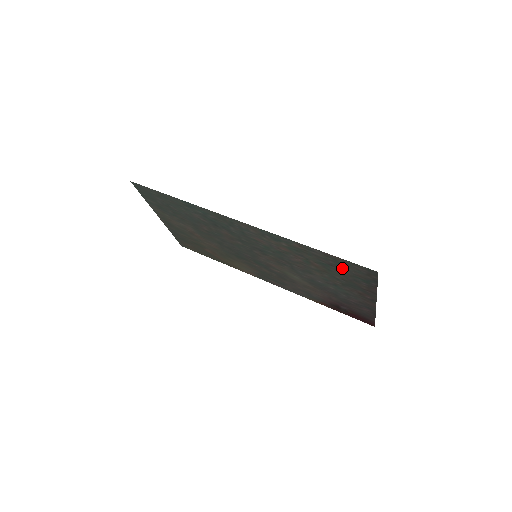
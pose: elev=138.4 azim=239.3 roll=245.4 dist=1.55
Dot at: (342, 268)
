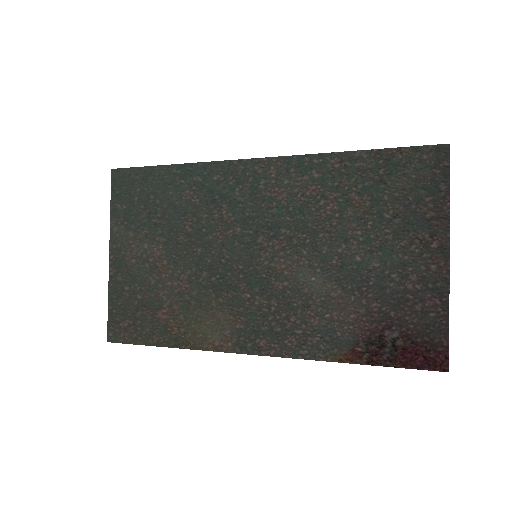
Dot at: (398, 177)
